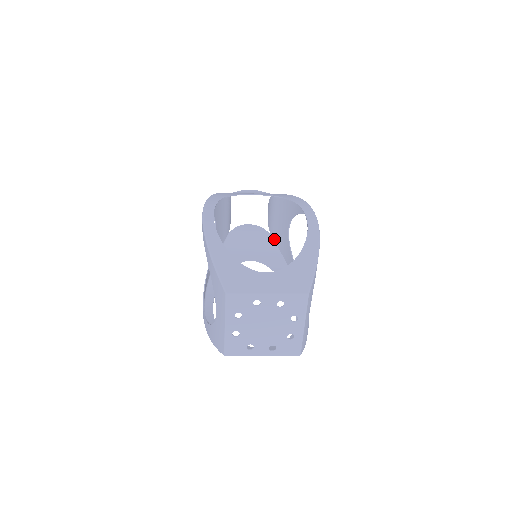
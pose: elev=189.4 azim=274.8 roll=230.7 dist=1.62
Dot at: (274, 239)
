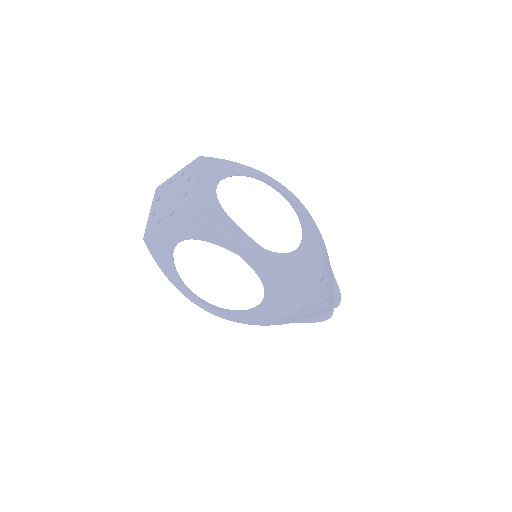
Dot at: occluded
